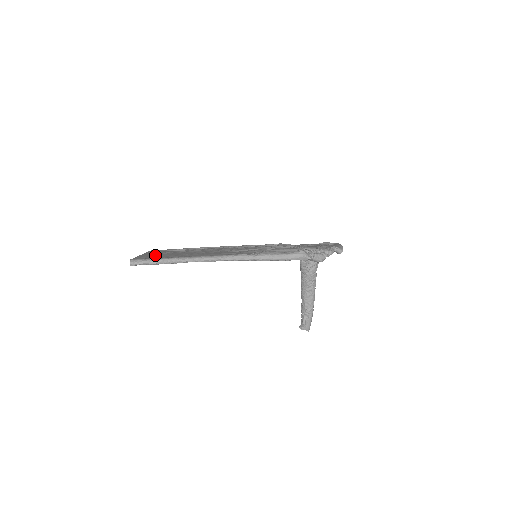
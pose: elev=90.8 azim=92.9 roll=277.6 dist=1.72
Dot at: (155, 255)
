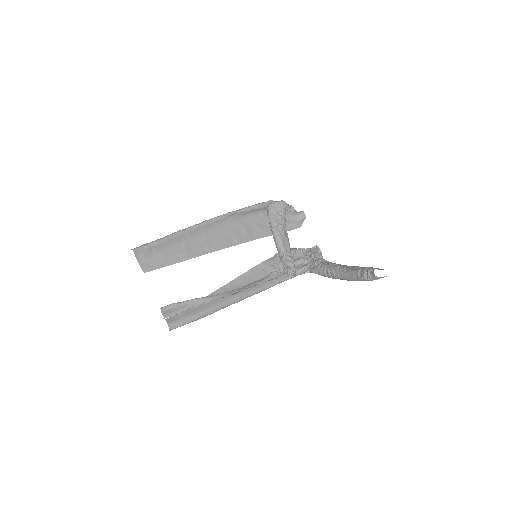
Dot at: occluded
